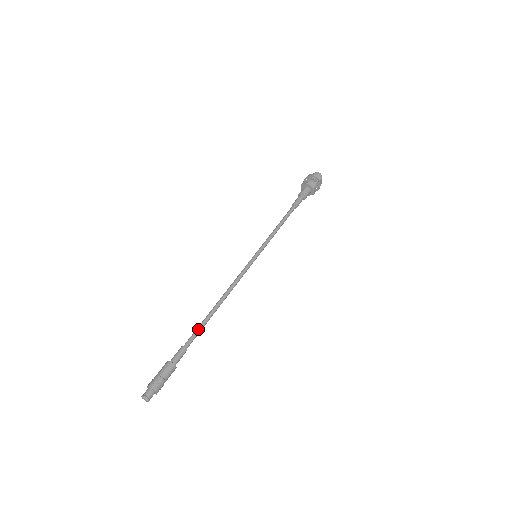
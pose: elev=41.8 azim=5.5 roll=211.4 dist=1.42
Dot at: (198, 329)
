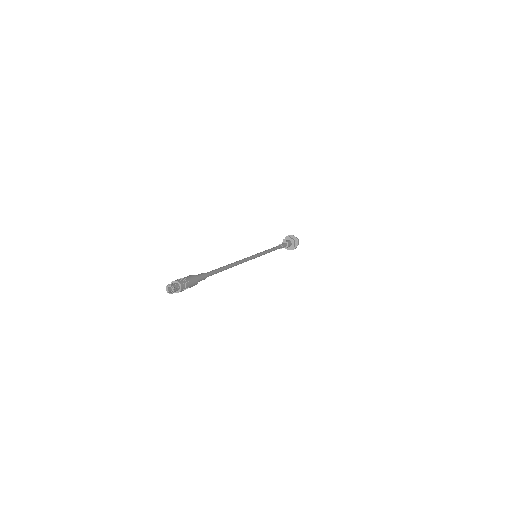
Dot at: (215, 270)
